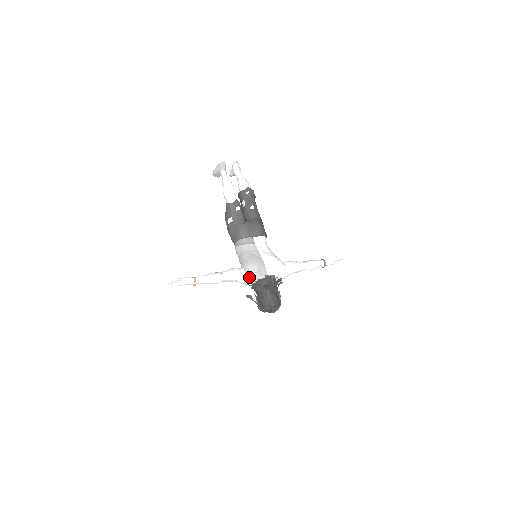
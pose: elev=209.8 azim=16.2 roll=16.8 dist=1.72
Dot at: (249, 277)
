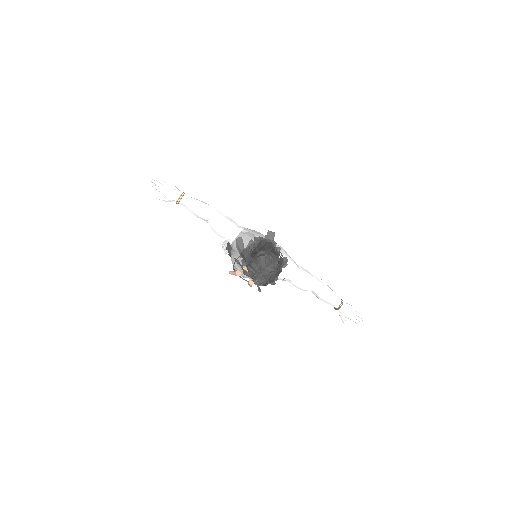
Dot at: (248, 231)
